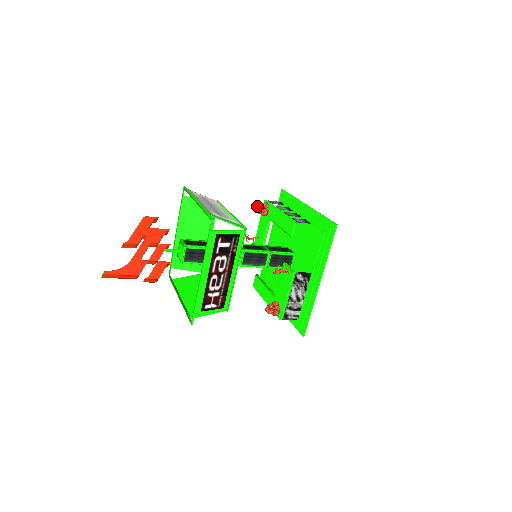
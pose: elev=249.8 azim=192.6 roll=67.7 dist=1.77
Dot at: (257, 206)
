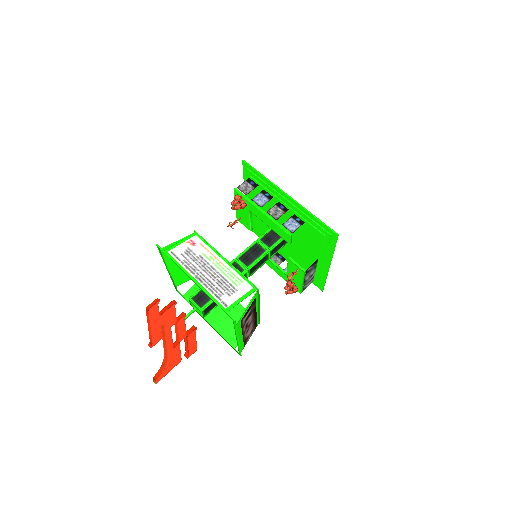
Dot at: (231, 204)
